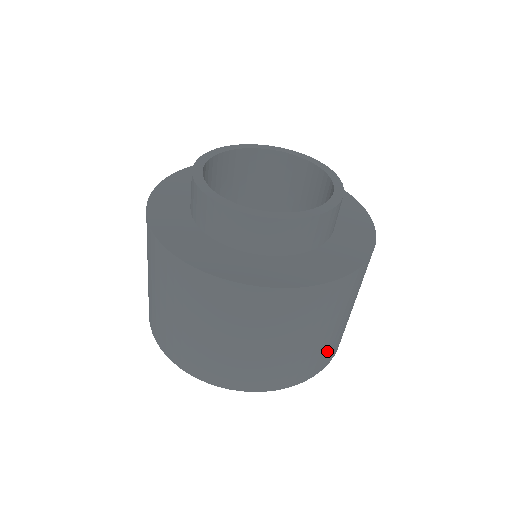
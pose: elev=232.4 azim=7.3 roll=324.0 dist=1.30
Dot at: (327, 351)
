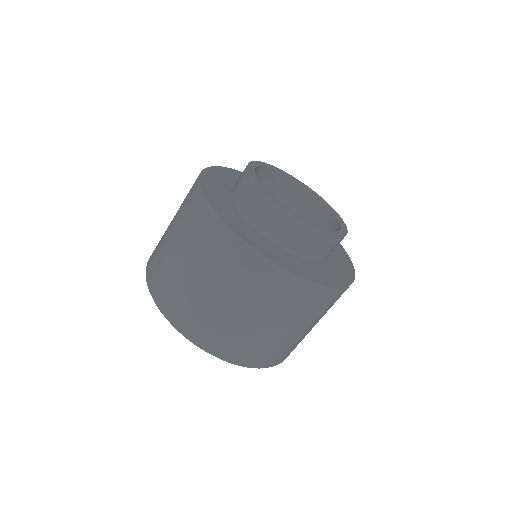
Dot at: (228, 337)
